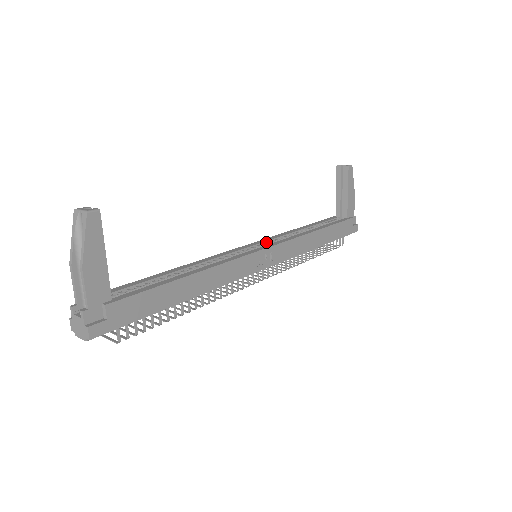
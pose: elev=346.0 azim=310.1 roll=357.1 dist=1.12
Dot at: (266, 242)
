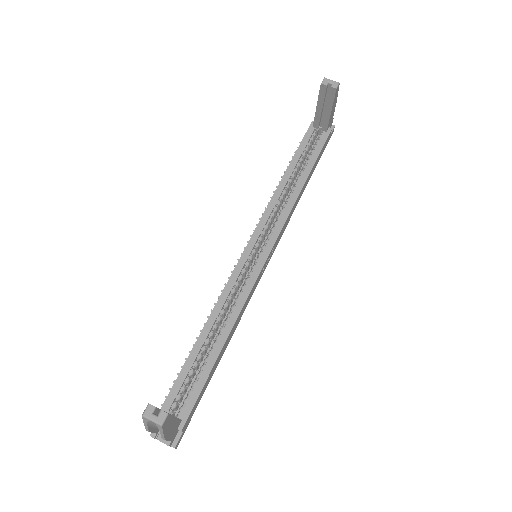
Dot at: (261, 232)
